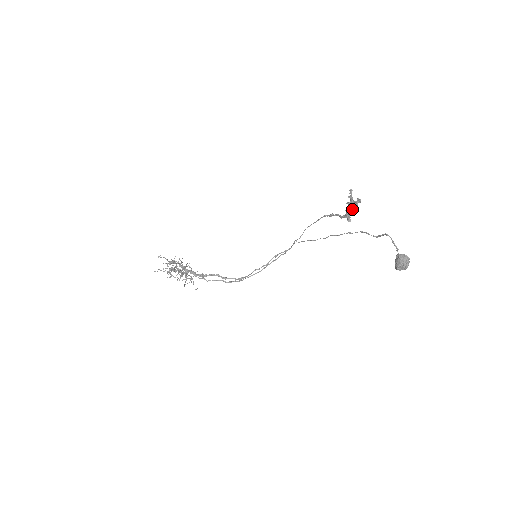
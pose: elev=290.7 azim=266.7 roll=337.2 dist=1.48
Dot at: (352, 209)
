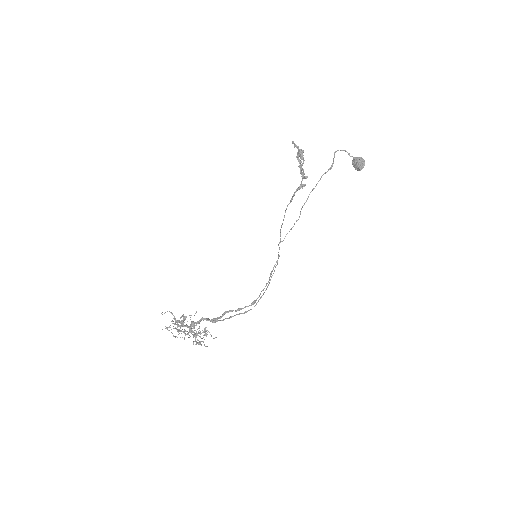
Dot at: (302, 173)
